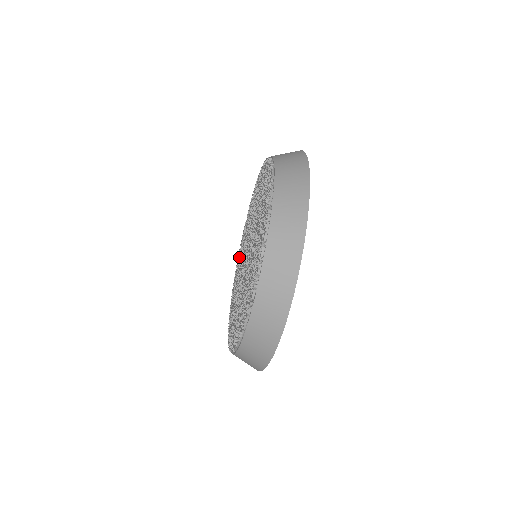
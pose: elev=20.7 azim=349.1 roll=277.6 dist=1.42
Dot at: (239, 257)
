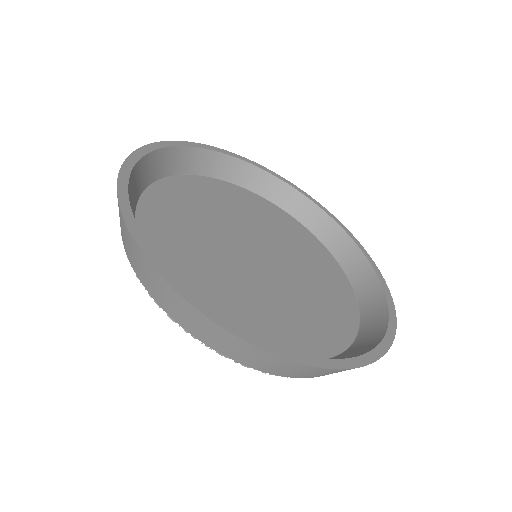
Dot at: occluded
